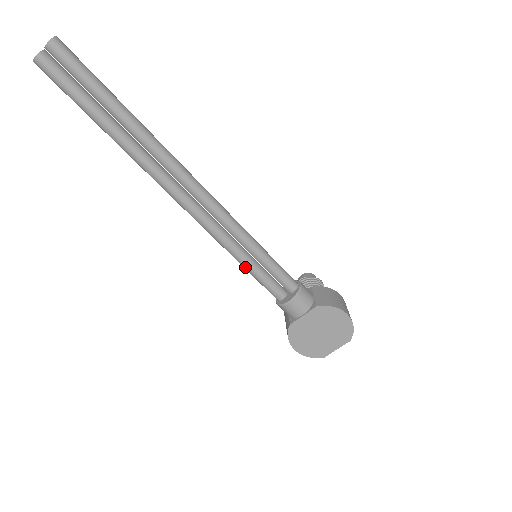
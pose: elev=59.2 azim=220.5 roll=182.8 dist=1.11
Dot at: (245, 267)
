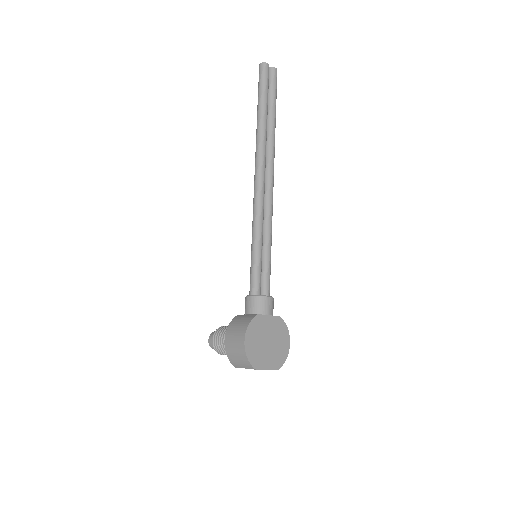
Dot at: (257, 249)
